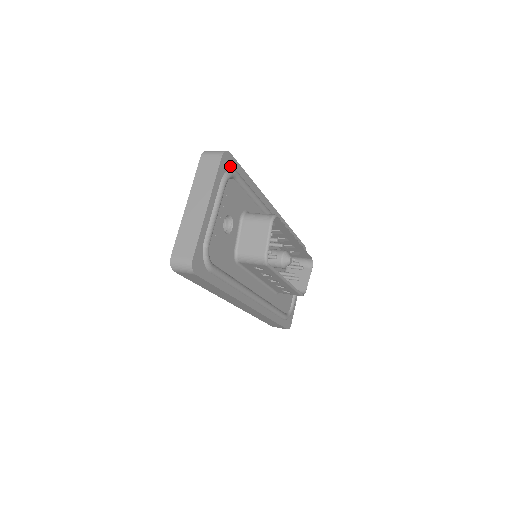
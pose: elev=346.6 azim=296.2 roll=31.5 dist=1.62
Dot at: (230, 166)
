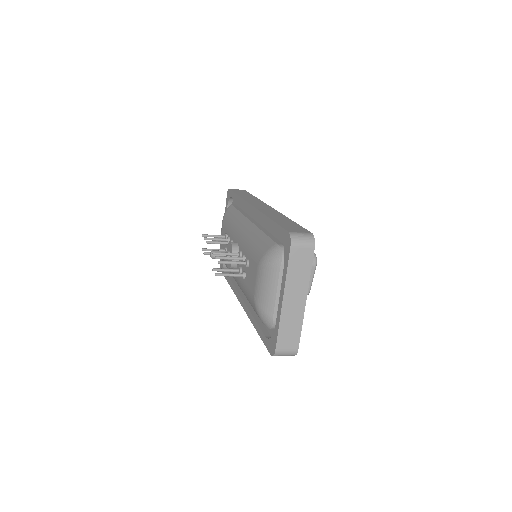
Dot at: occluded
